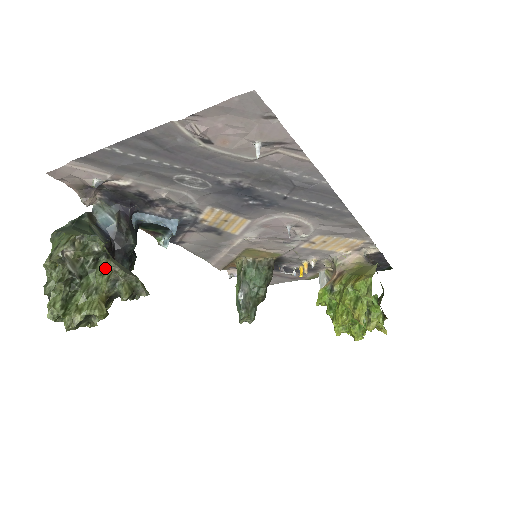
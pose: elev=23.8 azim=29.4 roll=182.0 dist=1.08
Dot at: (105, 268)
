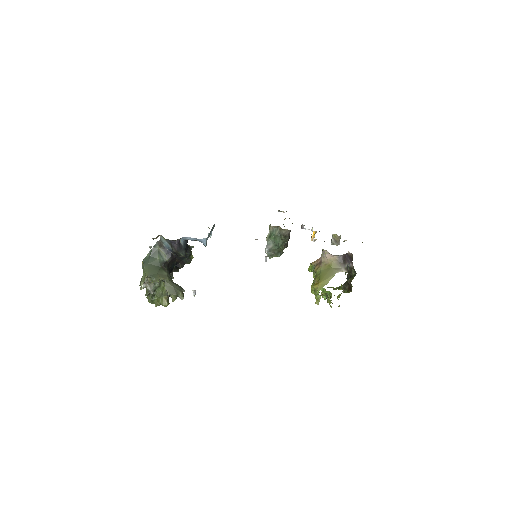
Dot at: (163, 287)
